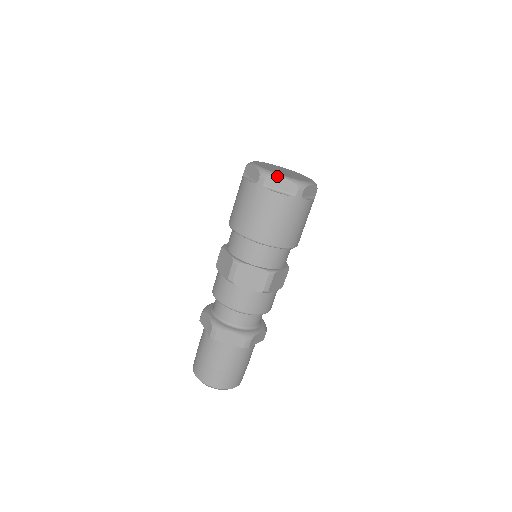
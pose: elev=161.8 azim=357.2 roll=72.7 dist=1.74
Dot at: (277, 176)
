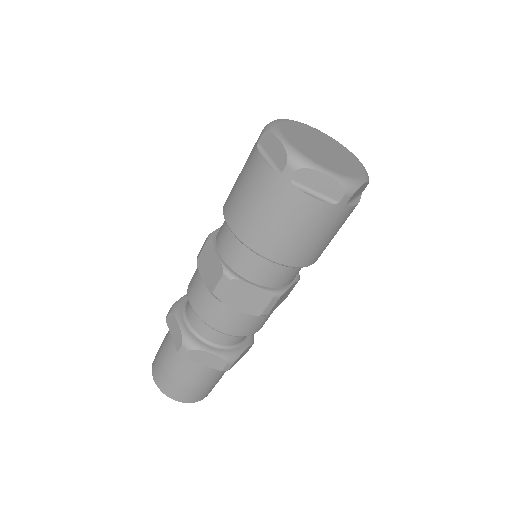
Dot at: (316, 170)
